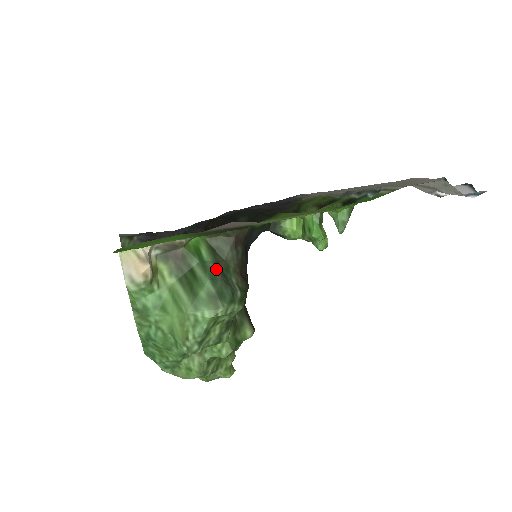
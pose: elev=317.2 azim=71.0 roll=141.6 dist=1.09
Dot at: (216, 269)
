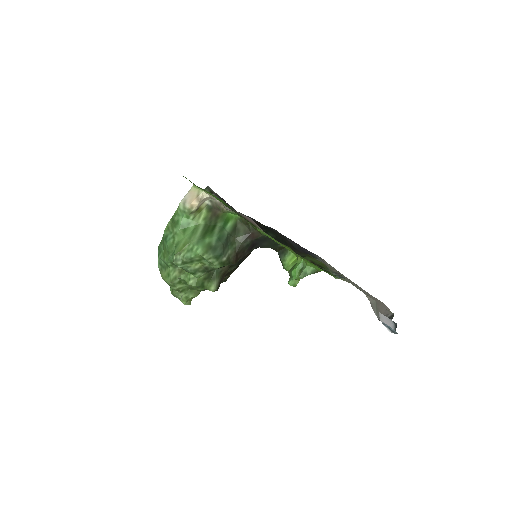
Dot at: (226, 237)
